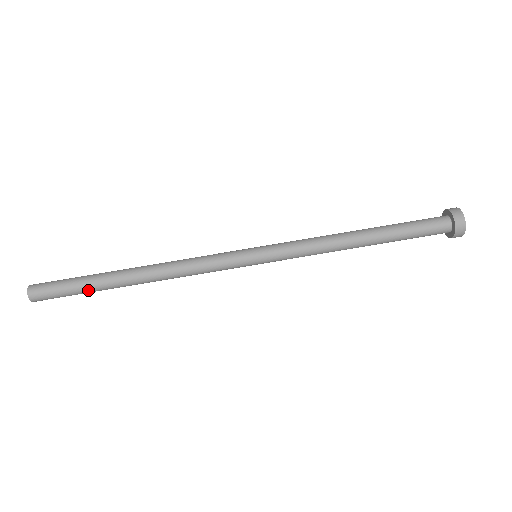
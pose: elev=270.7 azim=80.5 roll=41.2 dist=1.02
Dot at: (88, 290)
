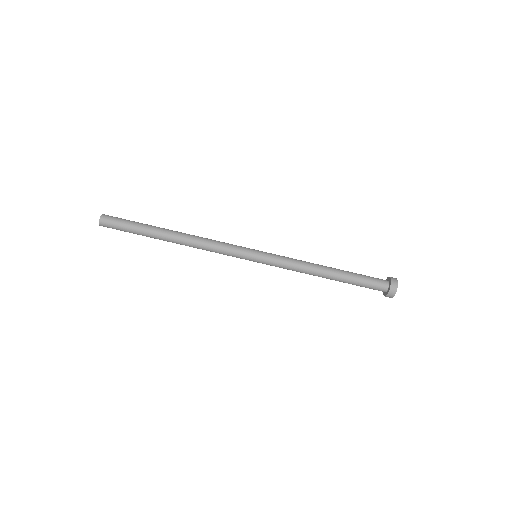
Dot at: (140, 228)
